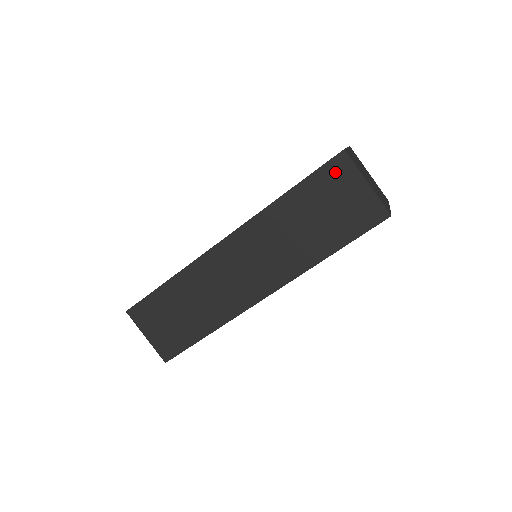
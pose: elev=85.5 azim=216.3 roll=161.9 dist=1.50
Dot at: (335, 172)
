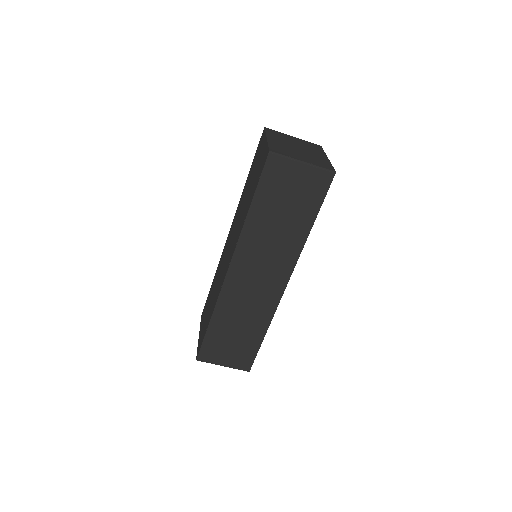
Dot at: (274, 171)
